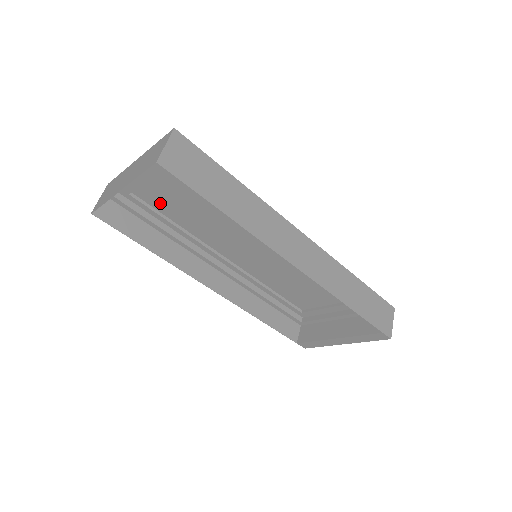
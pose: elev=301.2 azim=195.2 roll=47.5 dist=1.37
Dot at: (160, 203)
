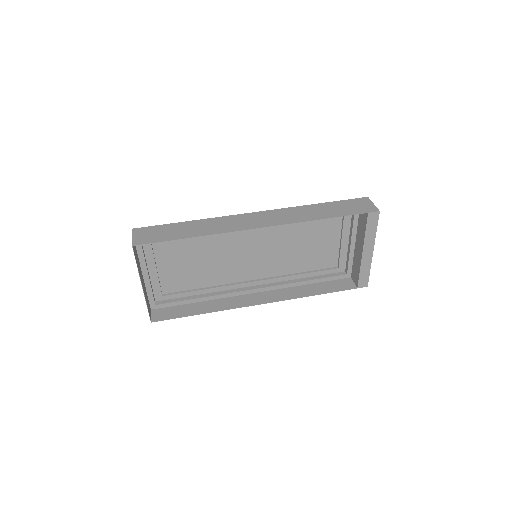
Dot at: (181, 284)
